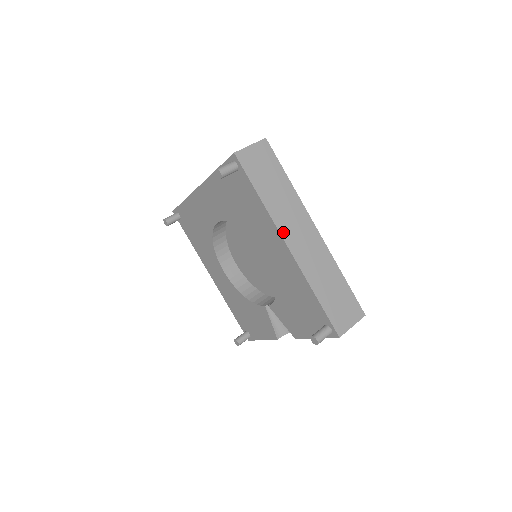
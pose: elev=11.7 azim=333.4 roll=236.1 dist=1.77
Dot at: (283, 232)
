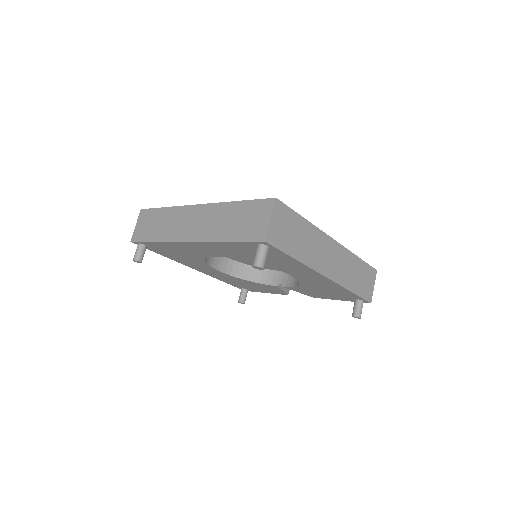
Dot at: (320, 270)
